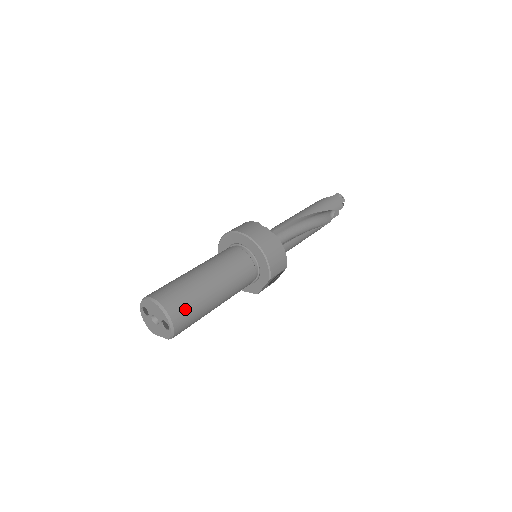
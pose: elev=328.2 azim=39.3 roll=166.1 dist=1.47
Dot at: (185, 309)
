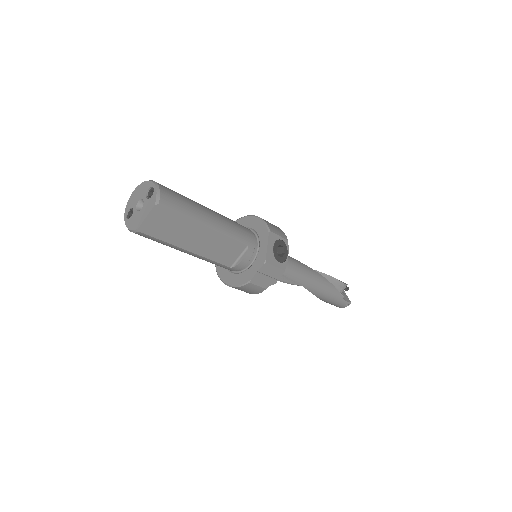
Dot at: (172, 190)
